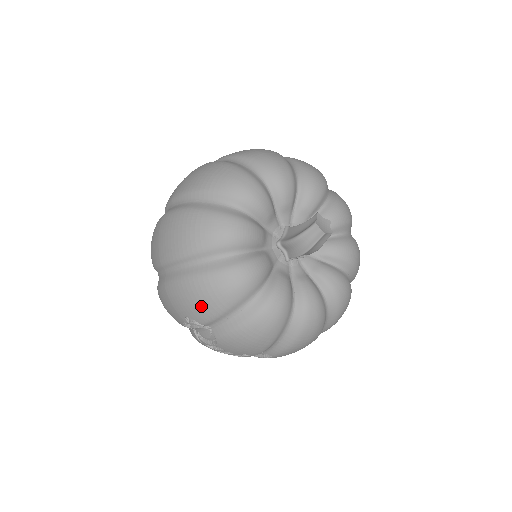
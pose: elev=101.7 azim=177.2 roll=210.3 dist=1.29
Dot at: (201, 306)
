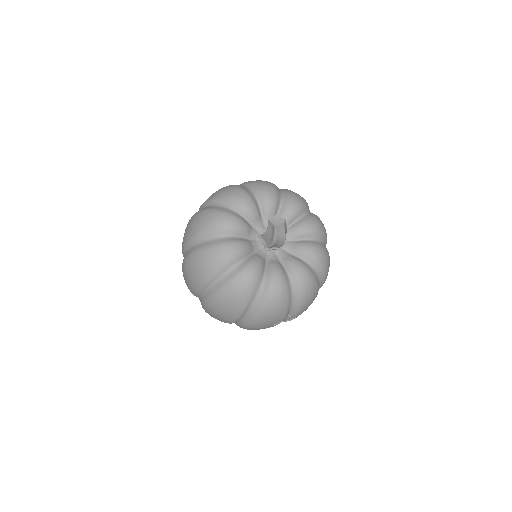
Dot at: (276, 317)
